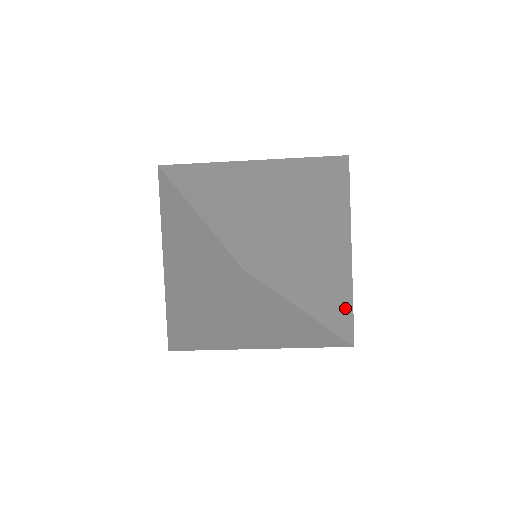
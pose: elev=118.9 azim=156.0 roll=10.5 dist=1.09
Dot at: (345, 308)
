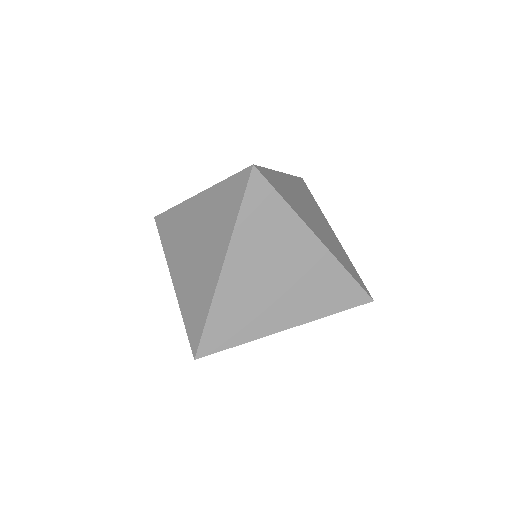
Dot at: occluded
